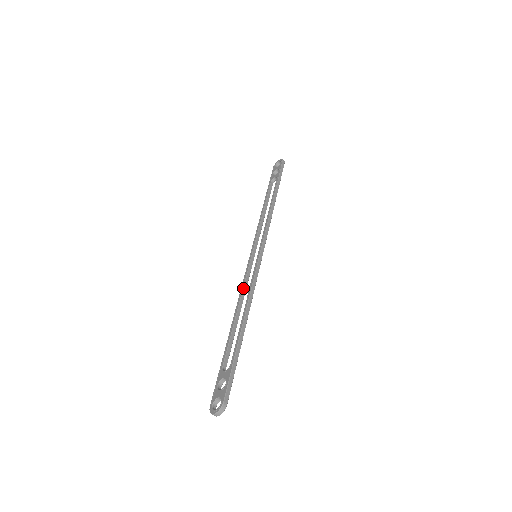
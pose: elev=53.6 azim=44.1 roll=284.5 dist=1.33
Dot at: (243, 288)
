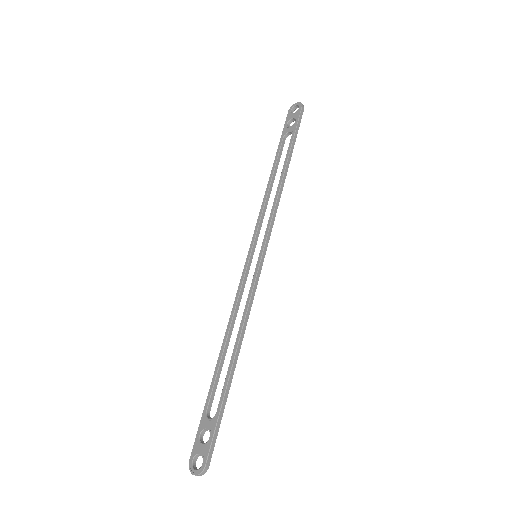
Dot at: (237, 302)
